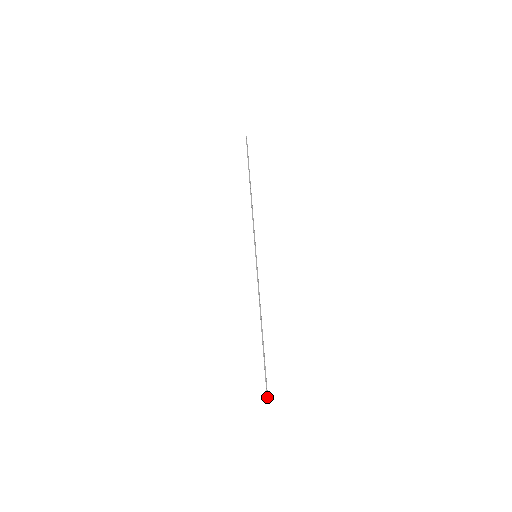
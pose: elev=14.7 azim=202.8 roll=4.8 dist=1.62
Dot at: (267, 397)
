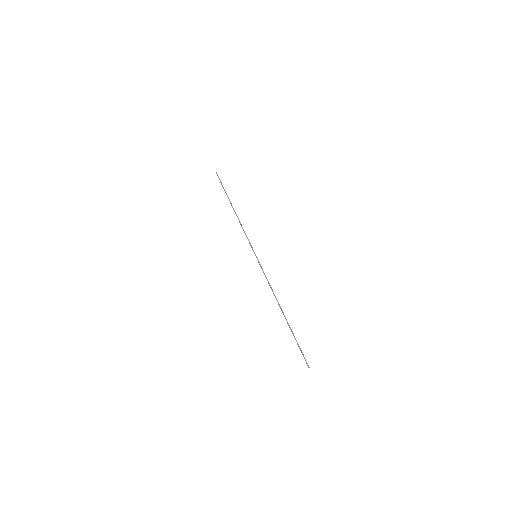
Dot at: (308, 366)
